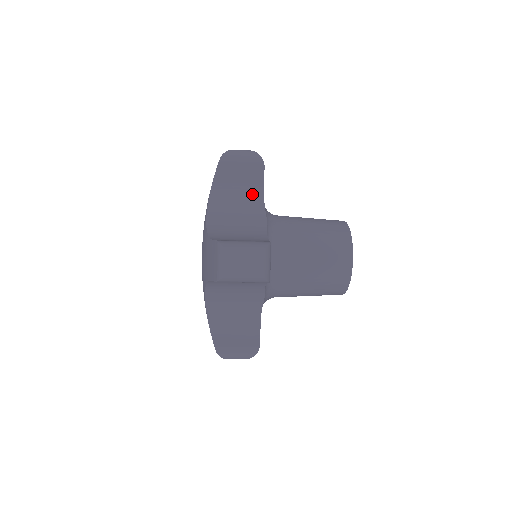
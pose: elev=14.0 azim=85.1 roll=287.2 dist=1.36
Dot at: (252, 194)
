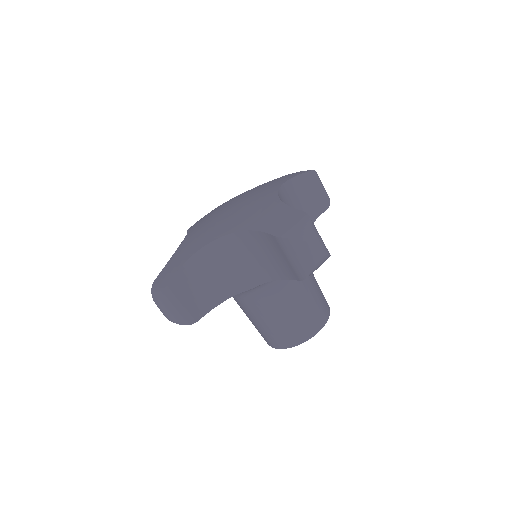
Dot at: occluded
